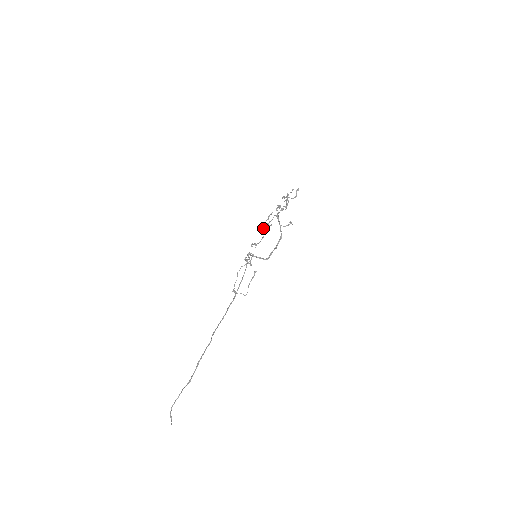
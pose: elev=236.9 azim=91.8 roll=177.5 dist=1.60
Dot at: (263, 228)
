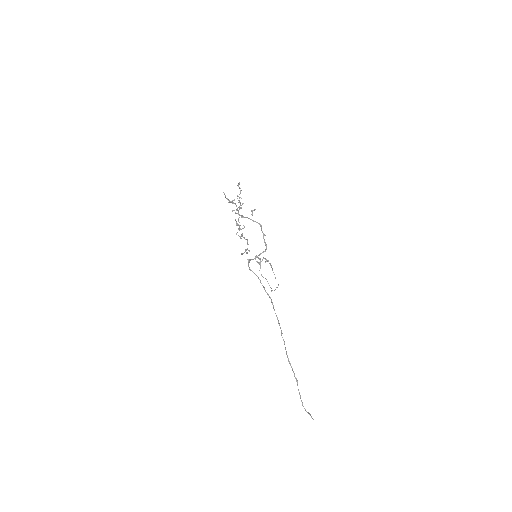
Dot at: (241, 235)
